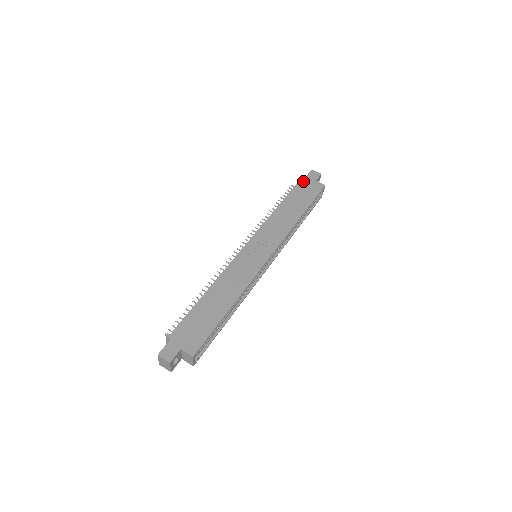
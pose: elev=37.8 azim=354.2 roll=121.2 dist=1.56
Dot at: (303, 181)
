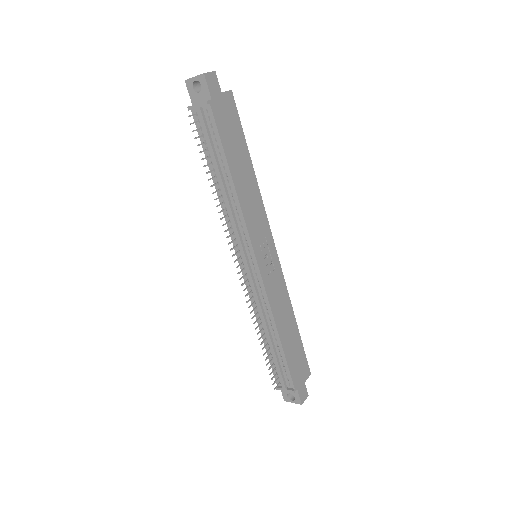
Dot at: (216, 110)
